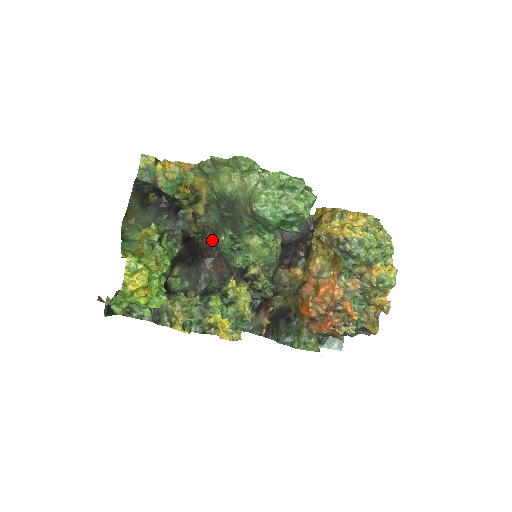
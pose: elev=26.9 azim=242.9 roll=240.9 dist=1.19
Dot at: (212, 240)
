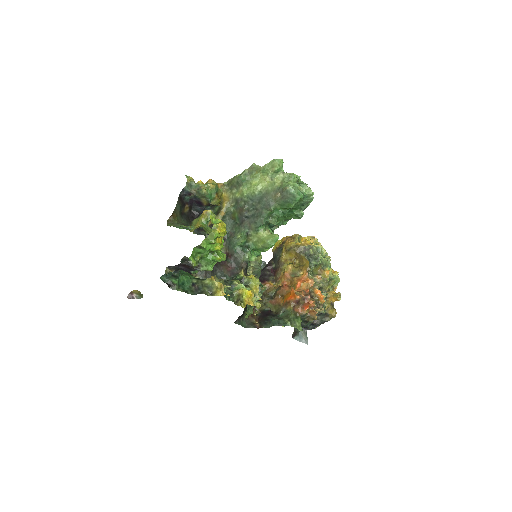
Dot at: occluded
